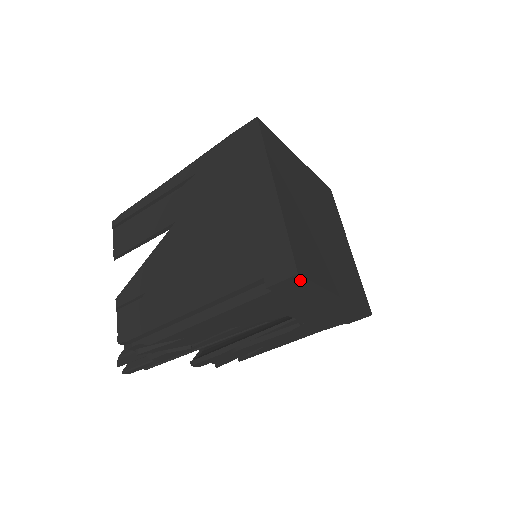
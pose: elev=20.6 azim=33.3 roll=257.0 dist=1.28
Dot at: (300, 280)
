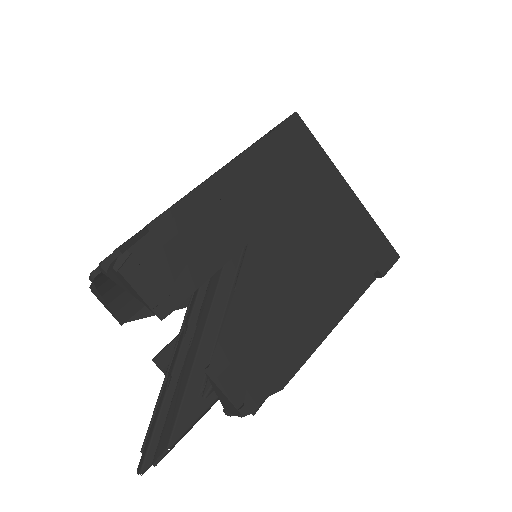
Dot at: occluded
